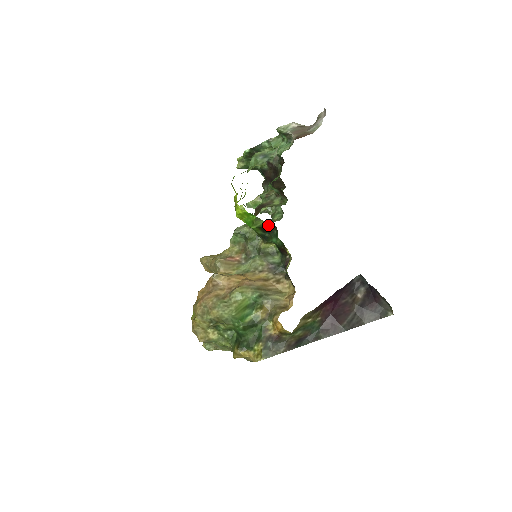
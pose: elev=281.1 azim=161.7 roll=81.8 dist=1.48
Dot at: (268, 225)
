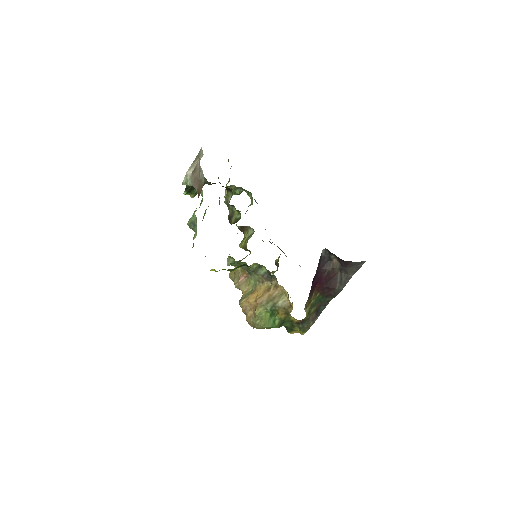
Dot at: (238, 267)
